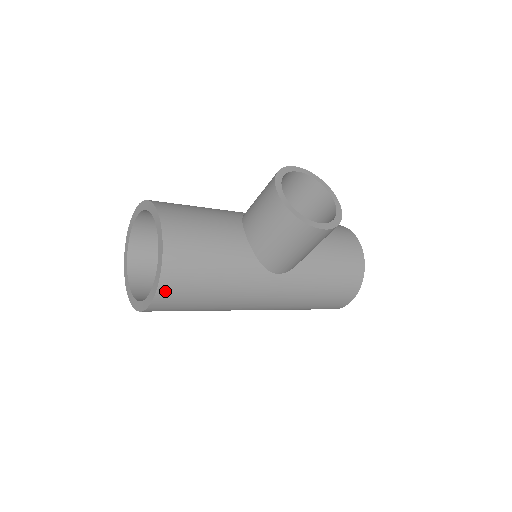
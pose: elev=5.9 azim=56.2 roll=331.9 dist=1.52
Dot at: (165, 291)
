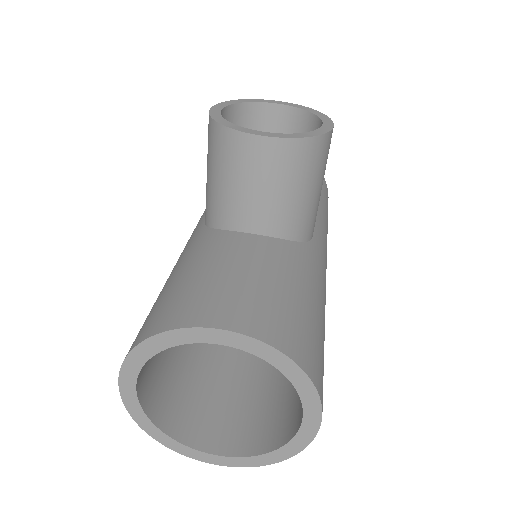
Dot at: (320, 386)
